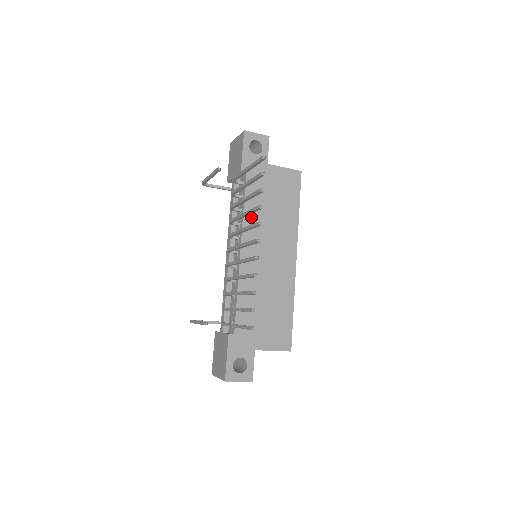
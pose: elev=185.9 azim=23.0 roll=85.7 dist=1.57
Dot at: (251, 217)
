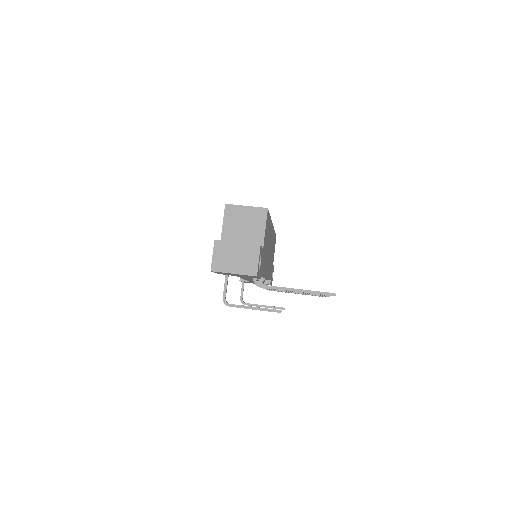
Dot at: (265, 268)
